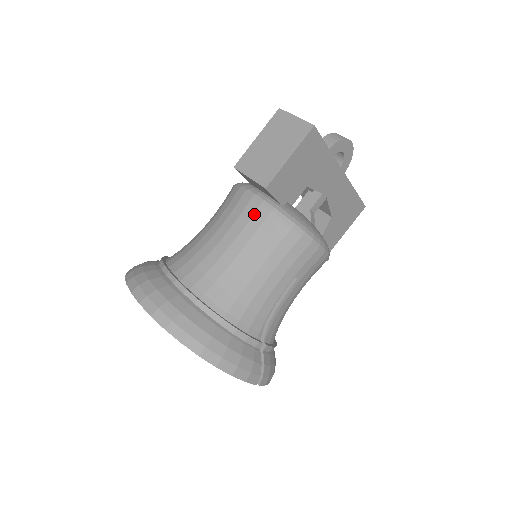
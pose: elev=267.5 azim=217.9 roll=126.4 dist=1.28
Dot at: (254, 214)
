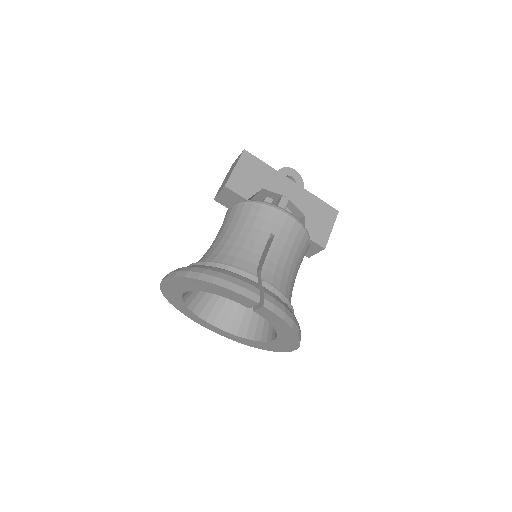
Dot at: (230, 212)
